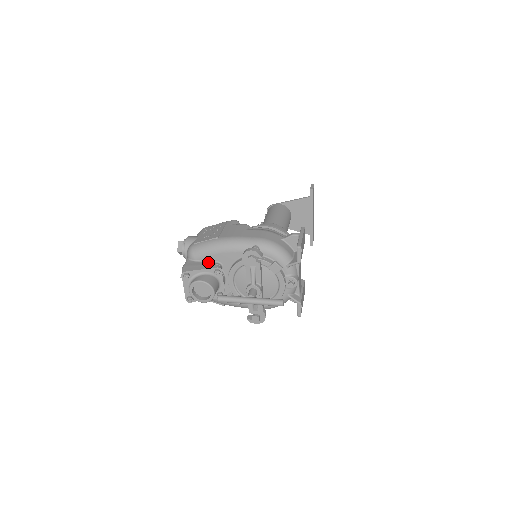
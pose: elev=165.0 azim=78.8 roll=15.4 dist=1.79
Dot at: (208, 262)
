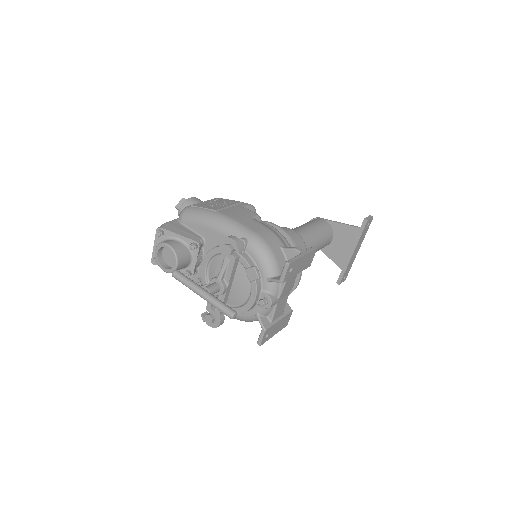
Dot at: (193, 231)
